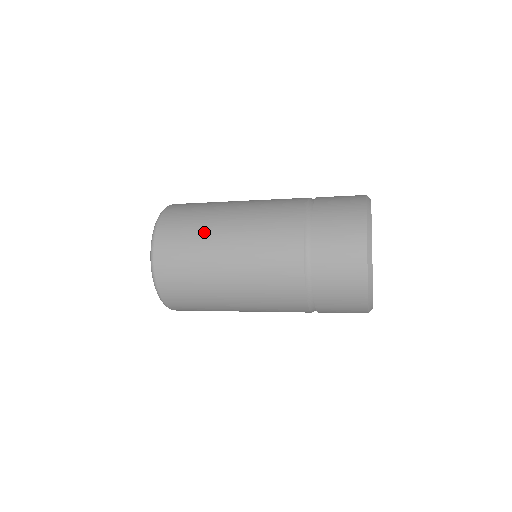
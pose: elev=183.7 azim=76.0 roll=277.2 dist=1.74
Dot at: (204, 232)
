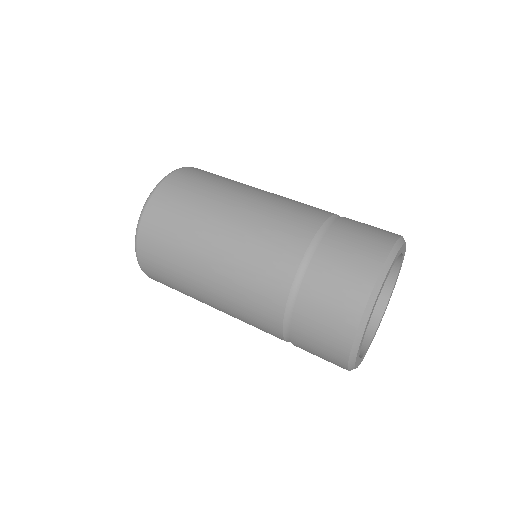
Dot at: (183, 265)
